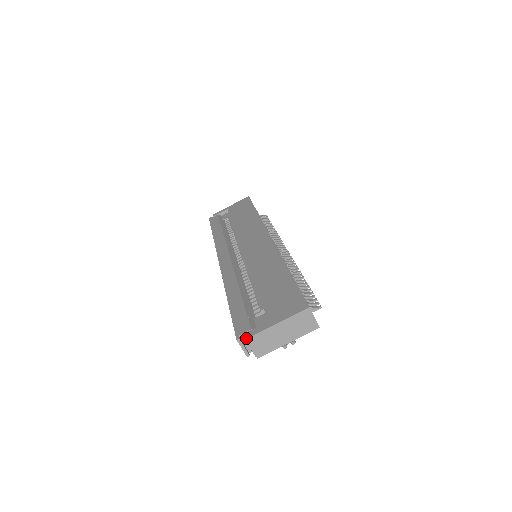
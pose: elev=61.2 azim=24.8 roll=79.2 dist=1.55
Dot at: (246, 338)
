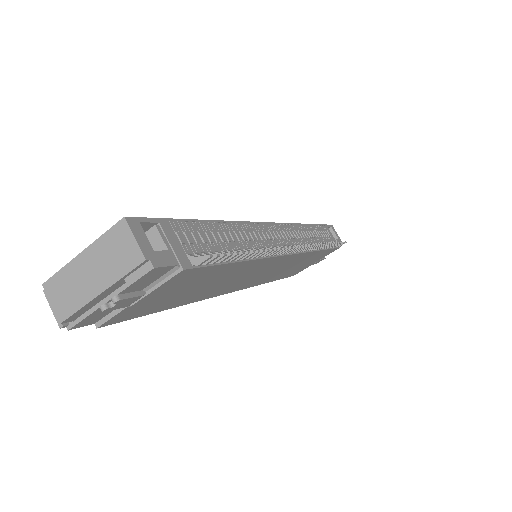
Dot at: (44, 282)
